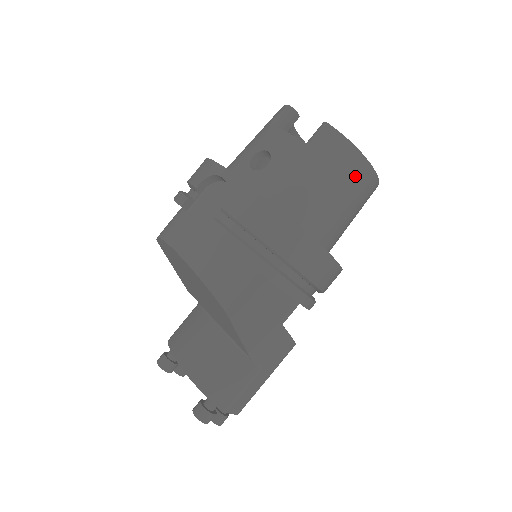
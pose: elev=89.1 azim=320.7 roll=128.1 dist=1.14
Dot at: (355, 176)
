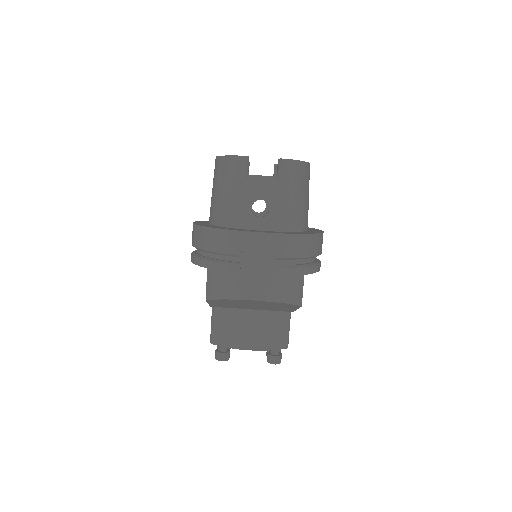
Dot at: (308, 177)
